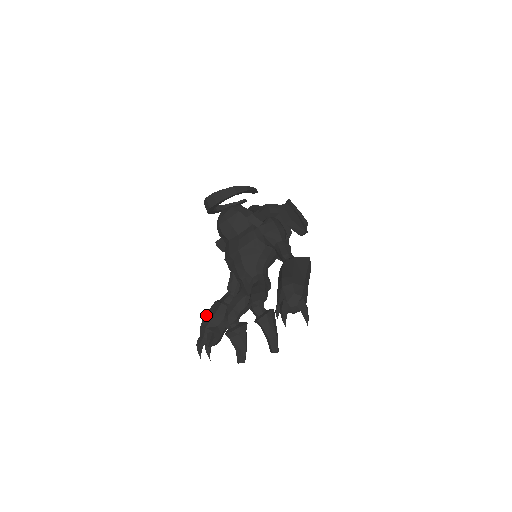
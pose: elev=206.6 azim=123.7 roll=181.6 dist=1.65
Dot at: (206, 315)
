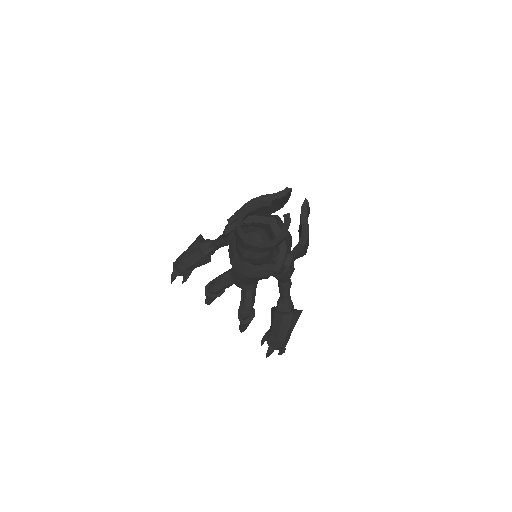
Dot at: (186, 259)
